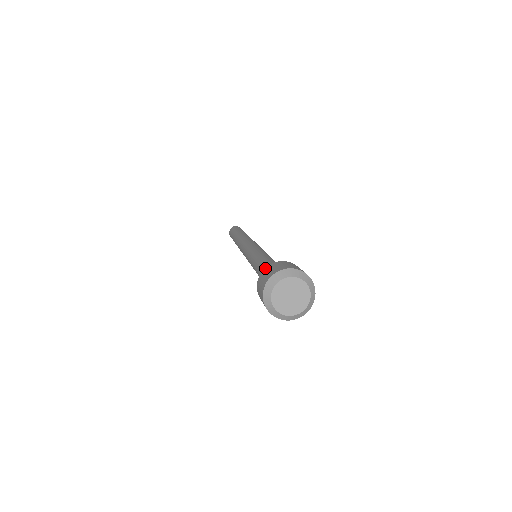
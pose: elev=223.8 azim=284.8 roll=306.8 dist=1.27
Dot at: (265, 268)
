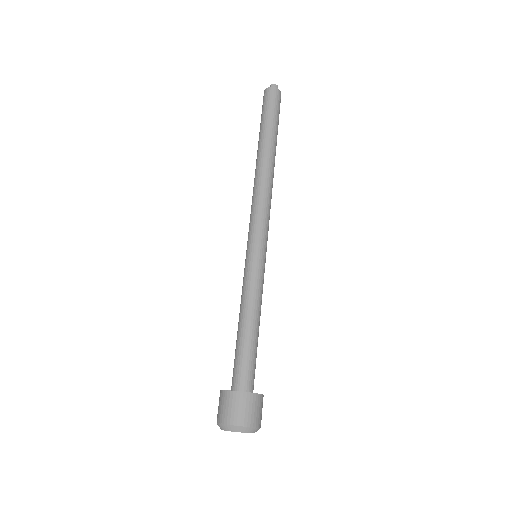
Dot at: (229, 393)
